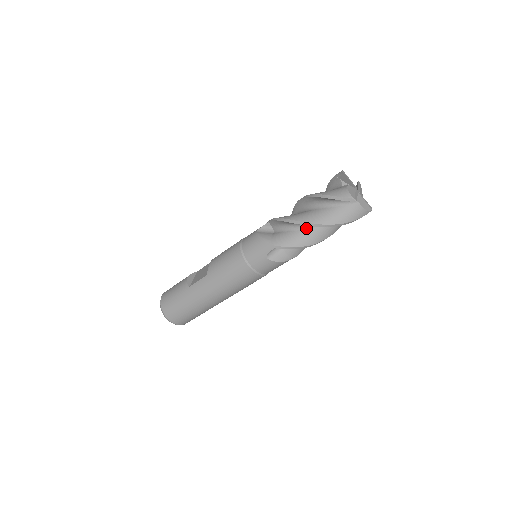
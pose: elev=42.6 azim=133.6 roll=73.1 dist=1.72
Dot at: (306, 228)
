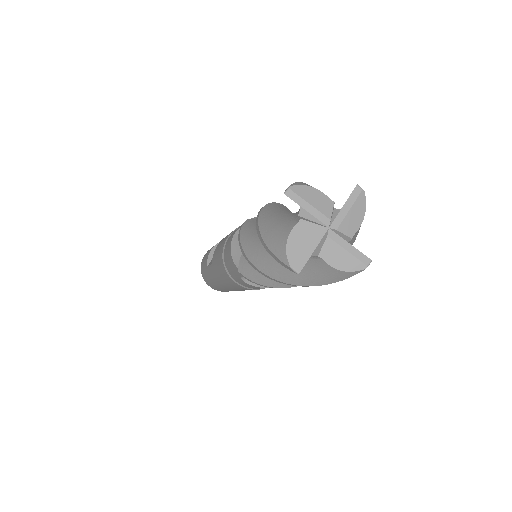
Dot at: occluded
